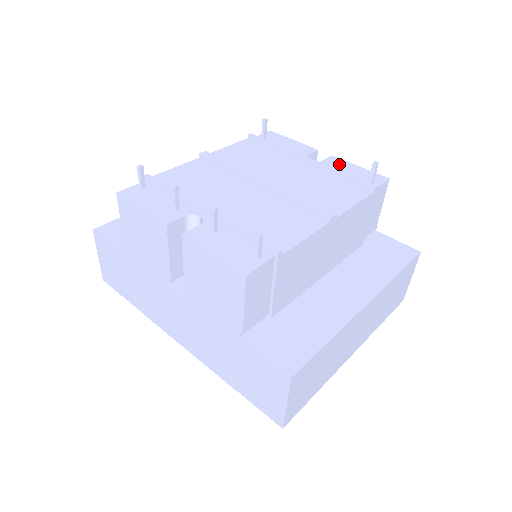
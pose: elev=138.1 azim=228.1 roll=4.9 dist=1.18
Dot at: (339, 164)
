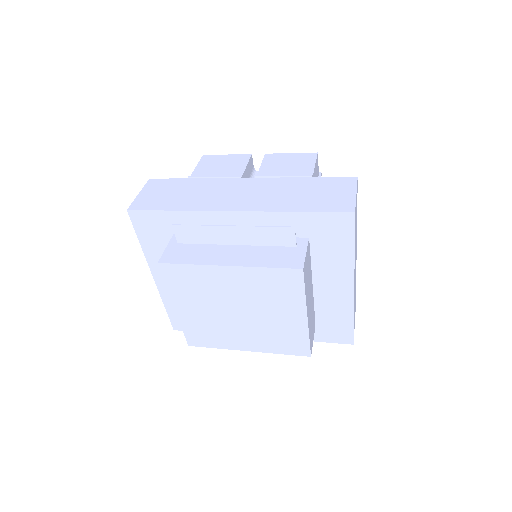
Dot at: occluded
